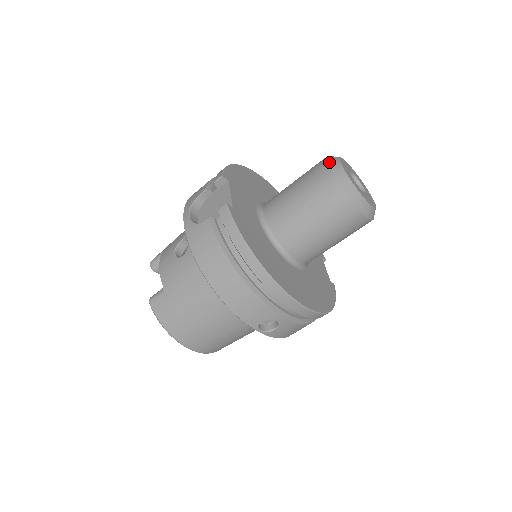
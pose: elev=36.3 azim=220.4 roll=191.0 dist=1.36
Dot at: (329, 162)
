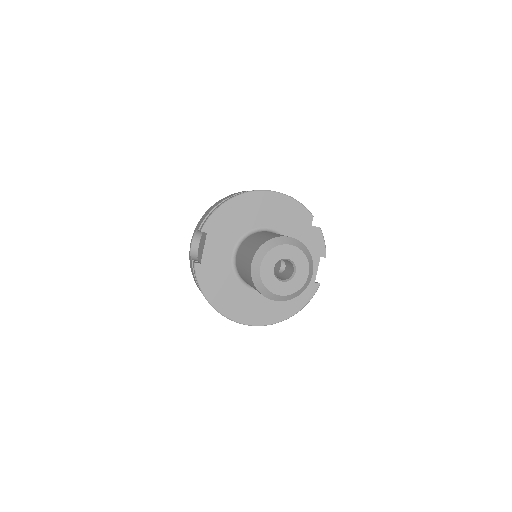
Dot at: (253, 259)
